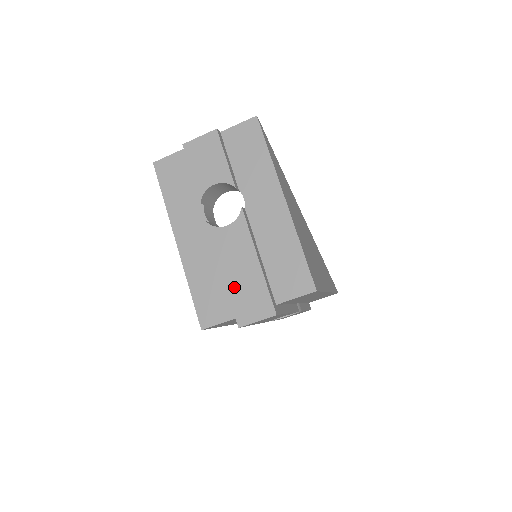
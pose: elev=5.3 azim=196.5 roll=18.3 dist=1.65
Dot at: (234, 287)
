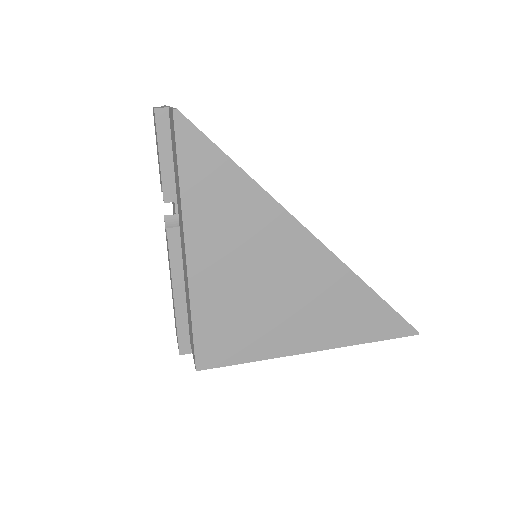
Dot at: occluded
